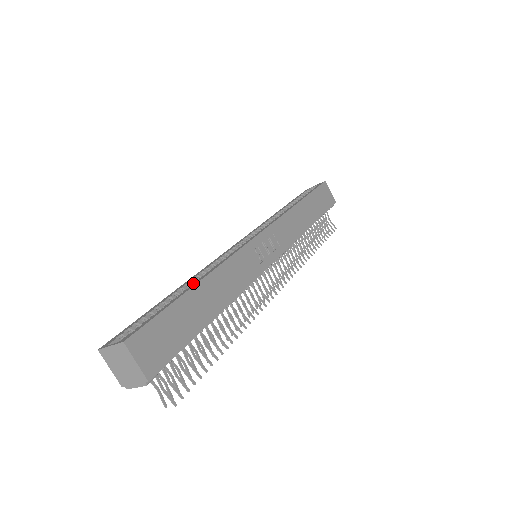
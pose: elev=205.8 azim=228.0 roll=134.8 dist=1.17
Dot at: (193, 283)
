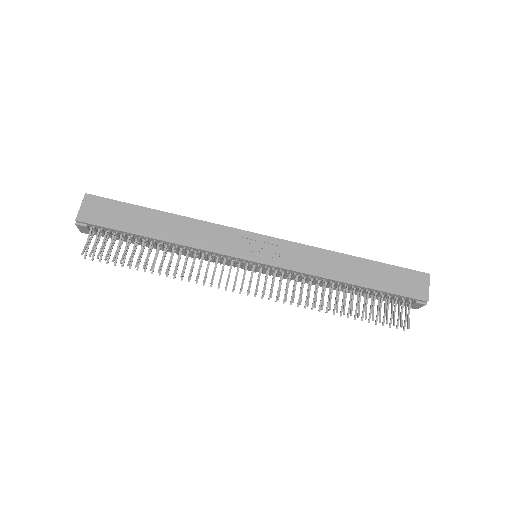
Dot at: occluded
